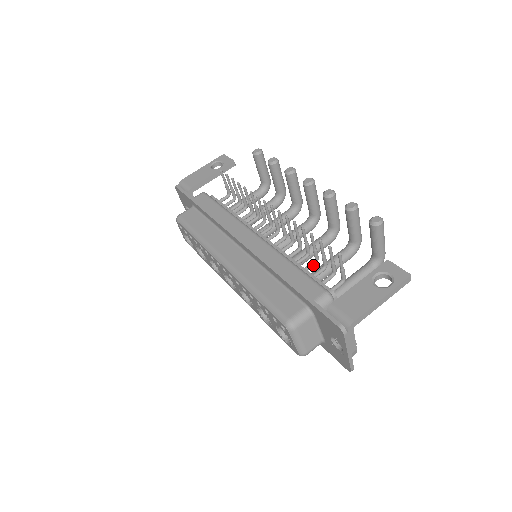
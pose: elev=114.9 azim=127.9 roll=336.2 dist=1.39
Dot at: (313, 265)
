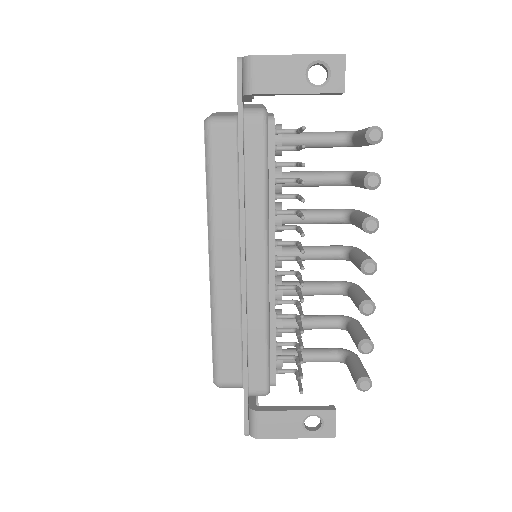
Dot at: (289, 332)
